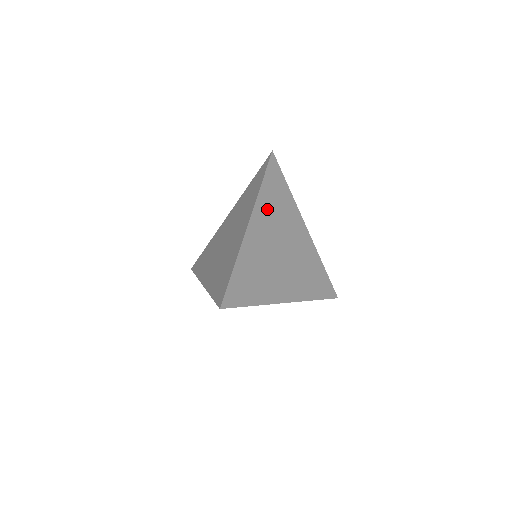
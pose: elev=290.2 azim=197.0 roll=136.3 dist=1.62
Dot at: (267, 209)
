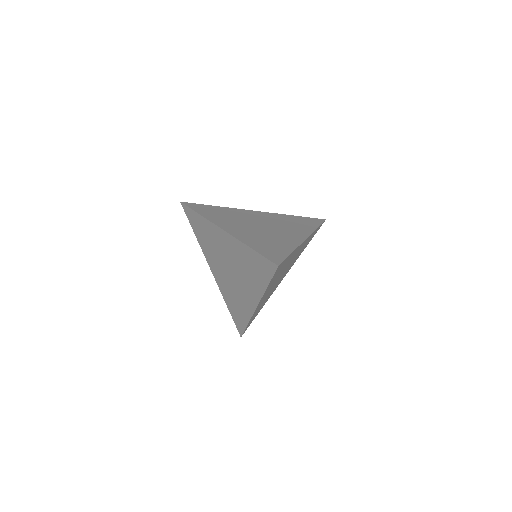
Dot at: (222, 220)
